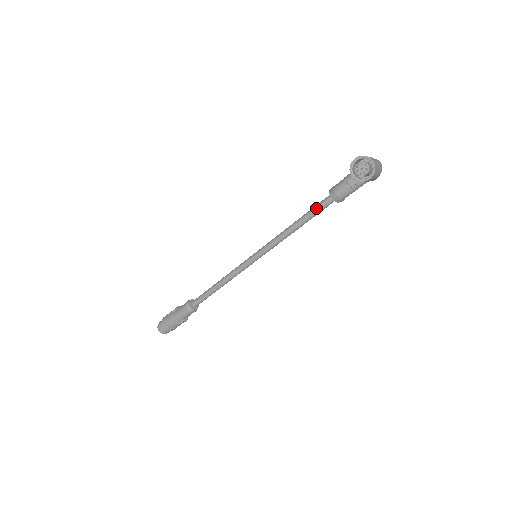
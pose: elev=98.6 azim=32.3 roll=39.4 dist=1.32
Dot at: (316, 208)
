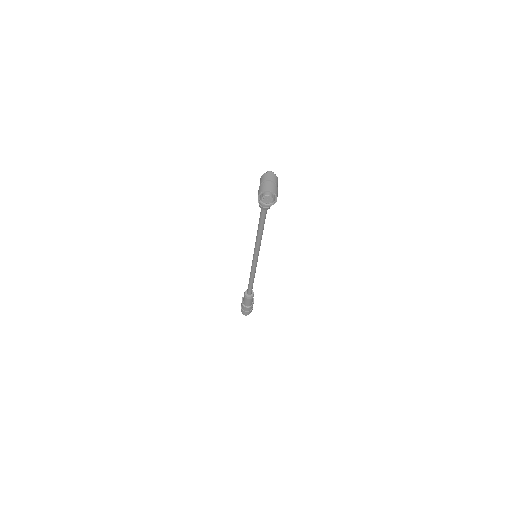
Dot at: (262, 218)
